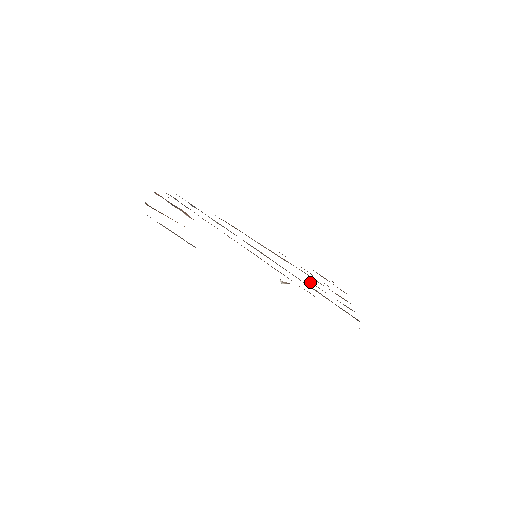
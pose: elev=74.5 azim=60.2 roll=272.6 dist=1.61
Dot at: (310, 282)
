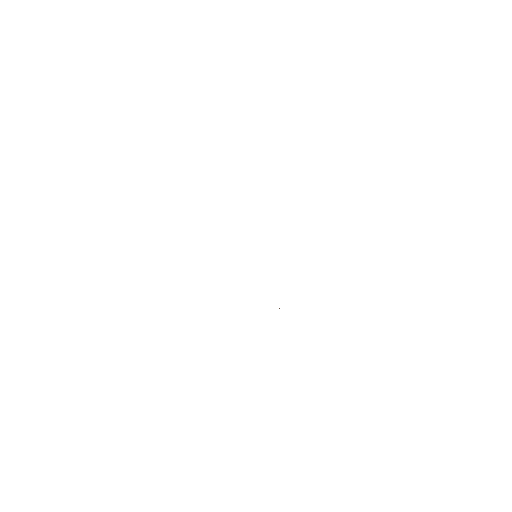
Dot at: occluded
